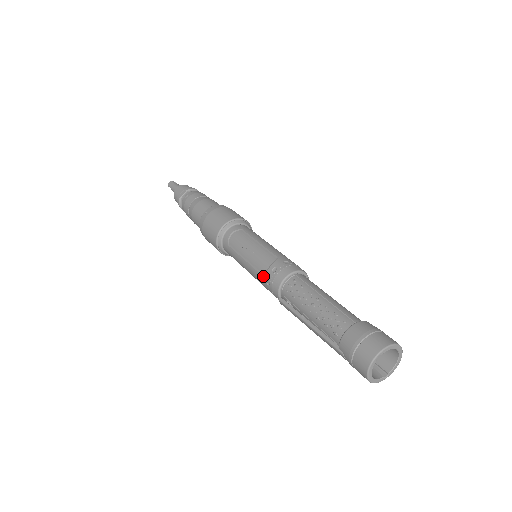
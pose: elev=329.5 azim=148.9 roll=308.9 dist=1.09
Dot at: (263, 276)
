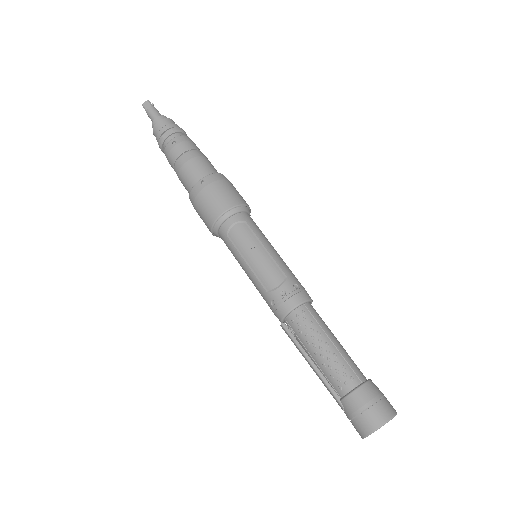
Dot at: (268, 294)
